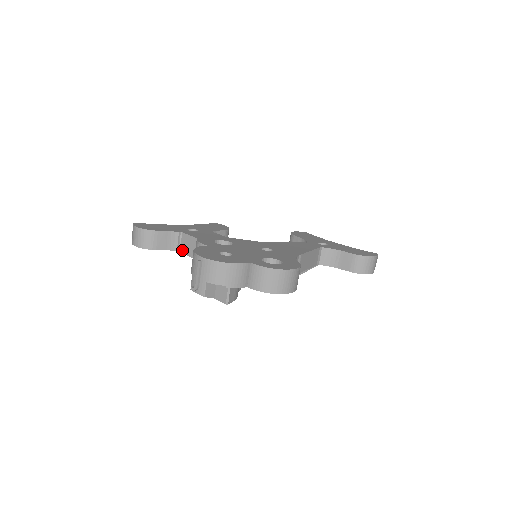
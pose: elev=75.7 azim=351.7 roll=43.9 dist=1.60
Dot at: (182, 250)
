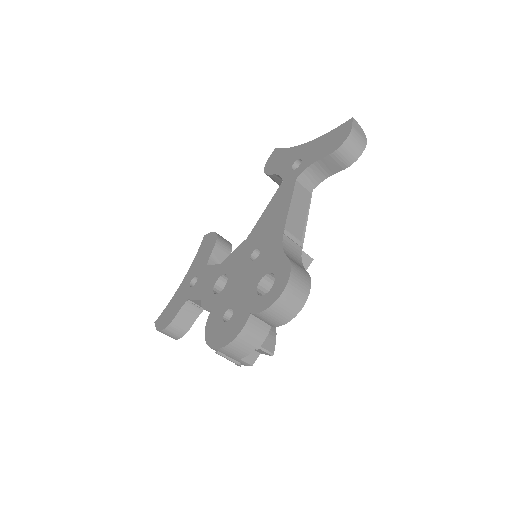
Dot at: occluded
